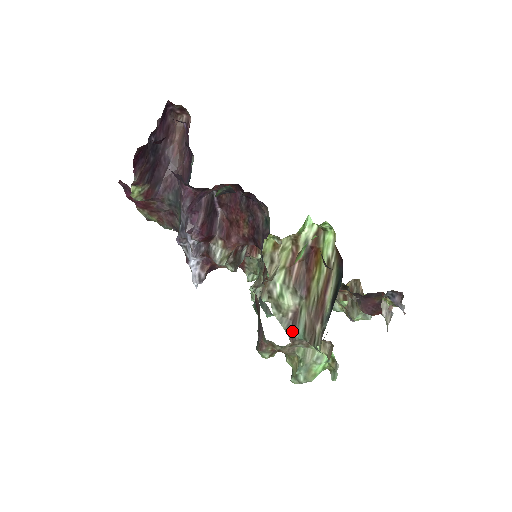
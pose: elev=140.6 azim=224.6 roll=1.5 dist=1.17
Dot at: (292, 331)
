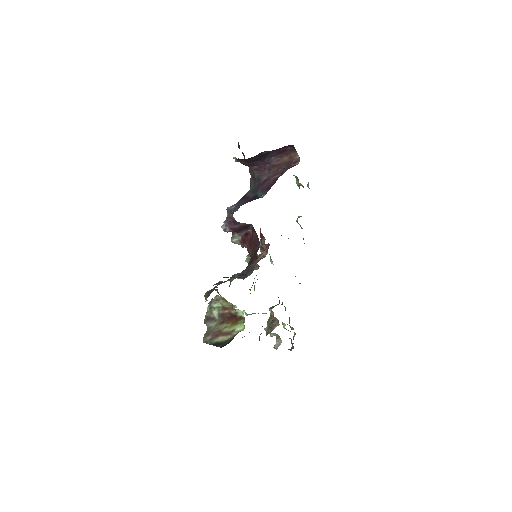
Dot at: (207, 320)
